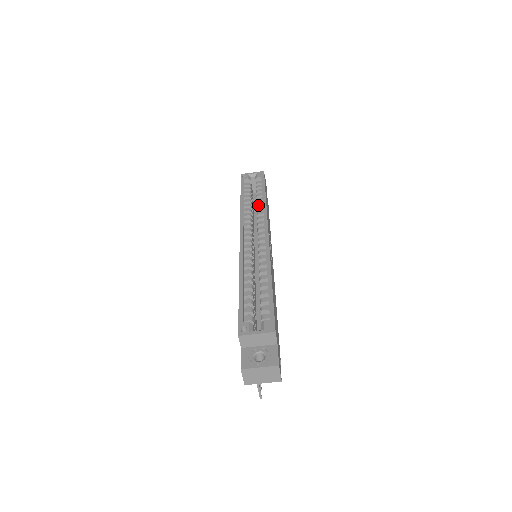
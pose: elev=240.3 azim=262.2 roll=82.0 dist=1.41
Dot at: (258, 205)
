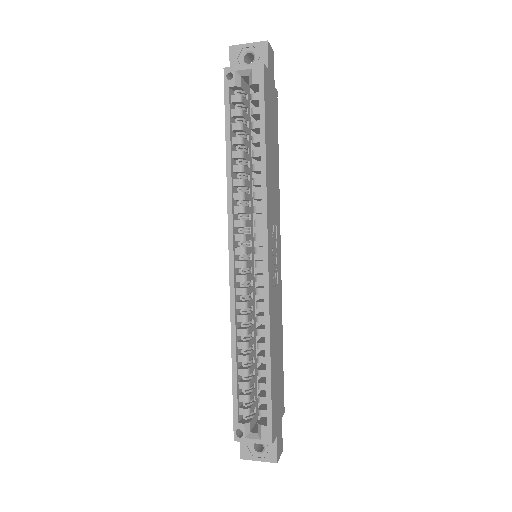
Dot at: (254, 171)
